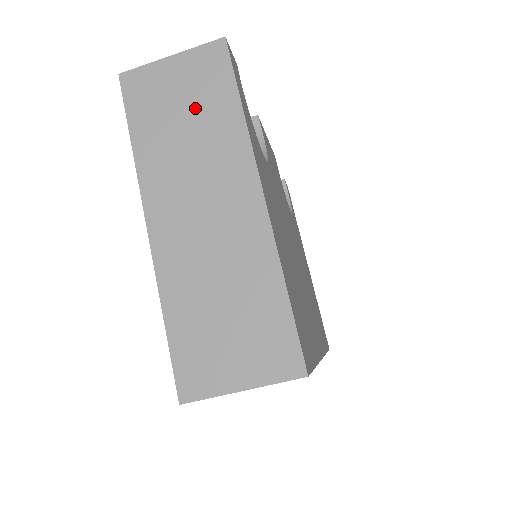
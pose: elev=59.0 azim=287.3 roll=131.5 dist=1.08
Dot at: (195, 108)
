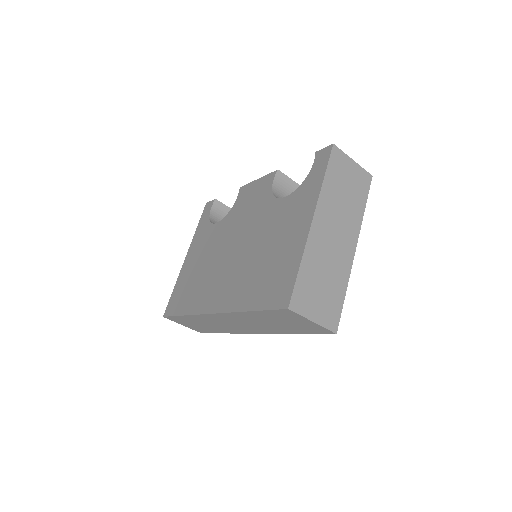
Dot at: (351, 191)
